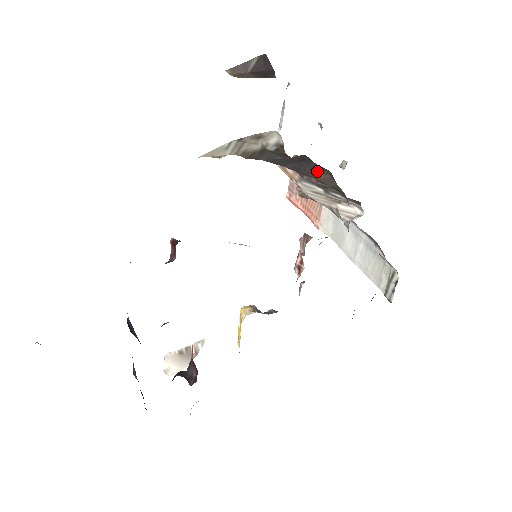
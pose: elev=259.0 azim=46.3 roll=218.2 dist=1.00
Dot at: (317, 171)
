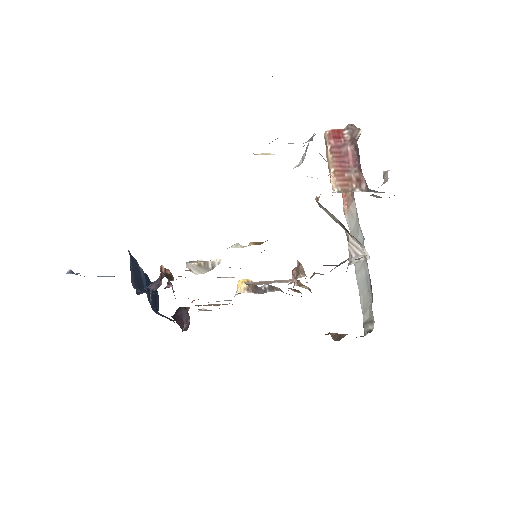
Dot at: occluded
